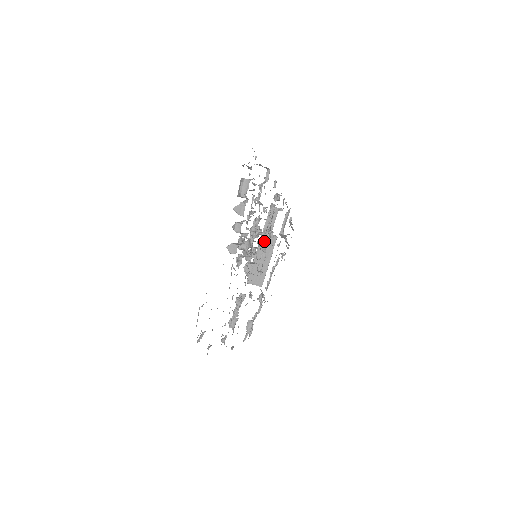
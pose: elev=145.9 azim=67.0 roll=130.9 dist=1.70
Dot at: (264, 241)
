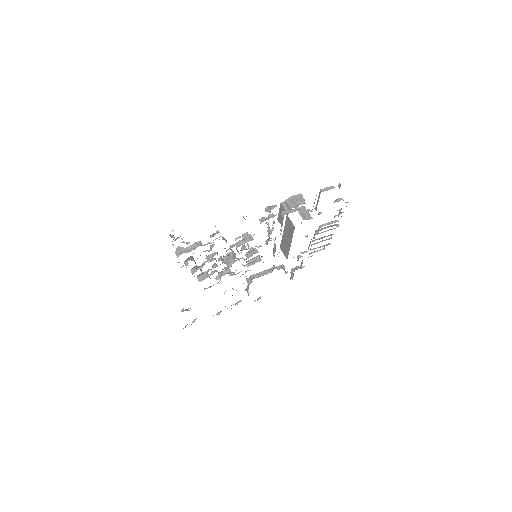
Dot at: (266, 242)
